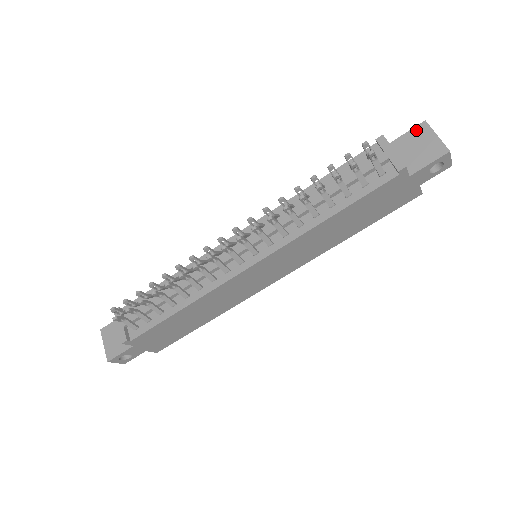
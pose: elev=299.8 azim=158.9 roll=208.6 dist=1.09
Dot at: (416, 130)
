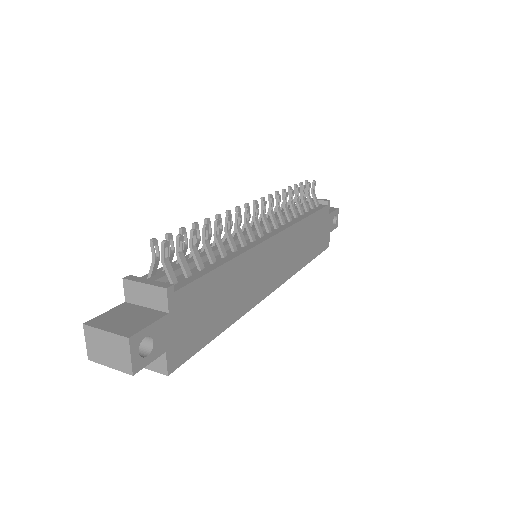
Dot at: occluded
